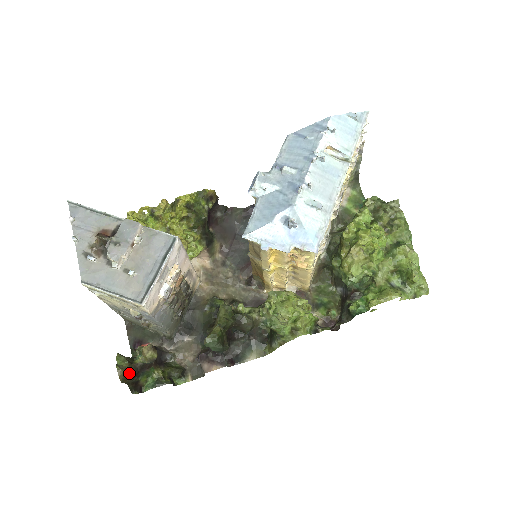
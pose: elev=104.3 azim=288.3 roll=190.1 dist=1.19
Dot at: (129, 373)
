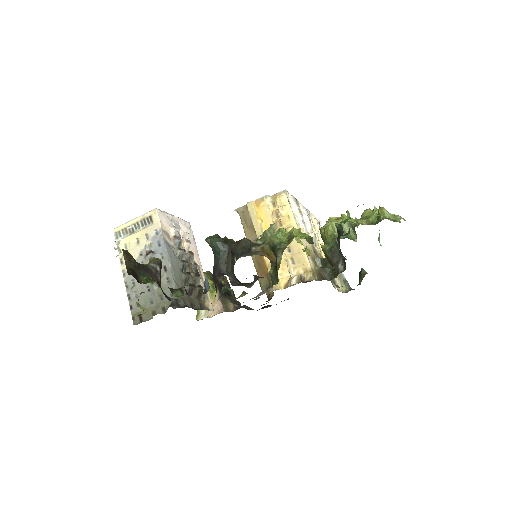
Dot at: (131, 258)
